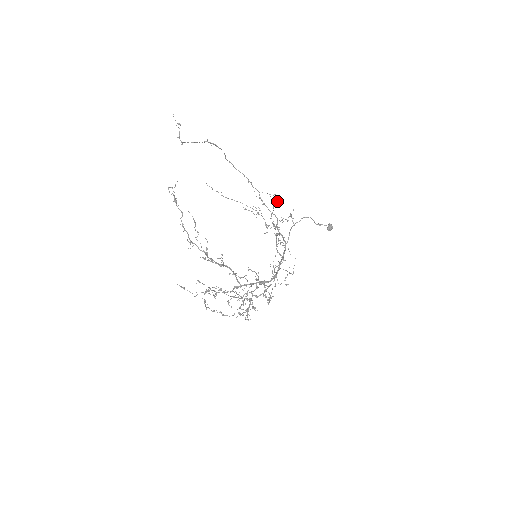
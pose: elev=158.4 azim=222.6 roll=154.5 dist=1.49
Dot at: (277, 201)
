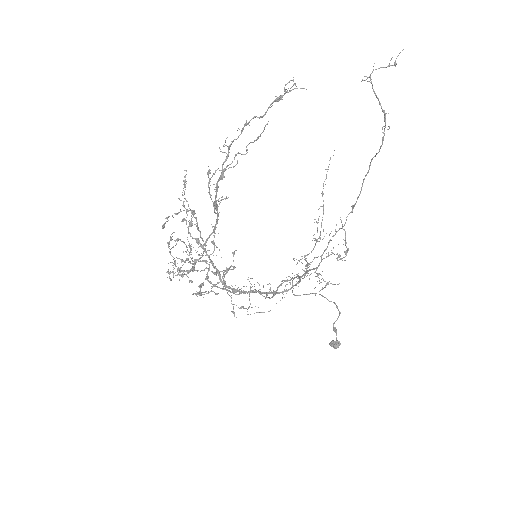
Dot at: occluded
